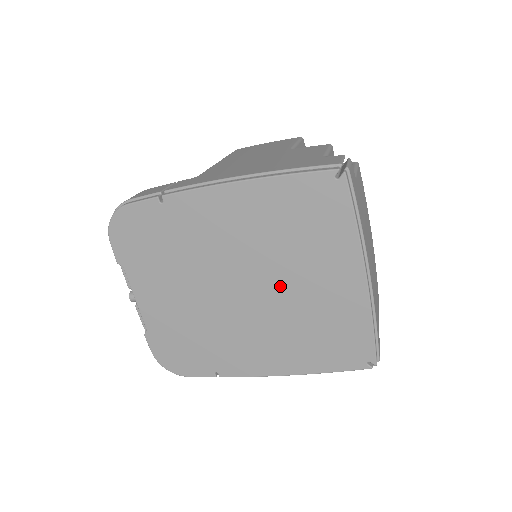
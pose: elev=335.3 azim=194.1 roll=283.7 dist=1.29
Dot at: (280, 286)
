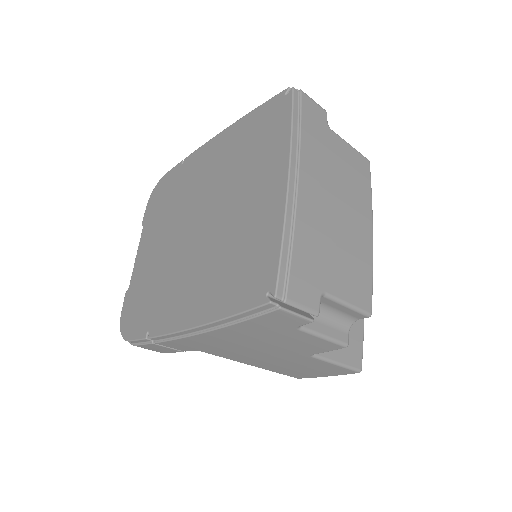
Dot at: (223, 212)
